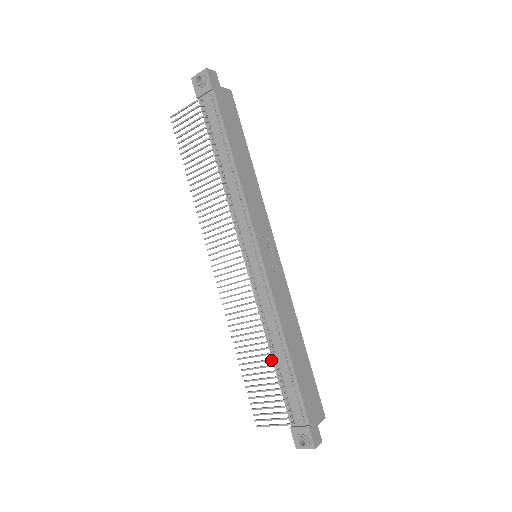
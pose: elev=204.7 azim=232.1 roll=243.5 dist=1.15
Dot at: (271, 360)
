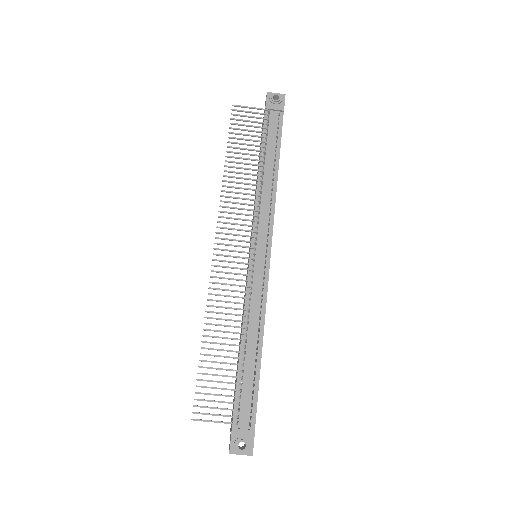
Dot at: (243, 352)
